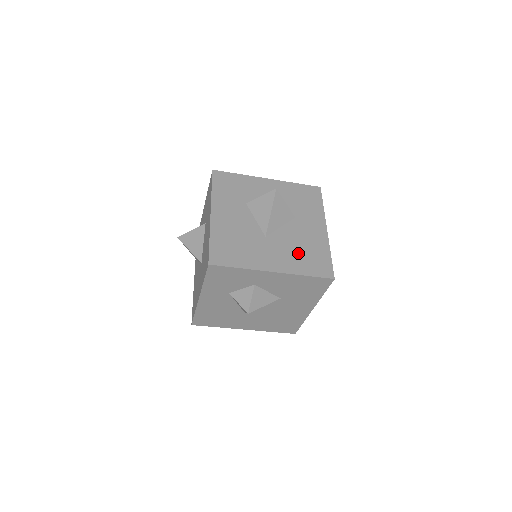
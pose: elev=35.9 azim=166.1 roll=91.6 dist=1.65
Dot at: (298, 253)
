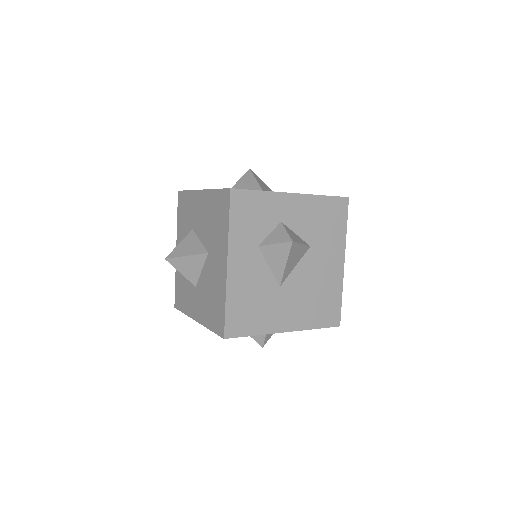
Dot at: occluded
